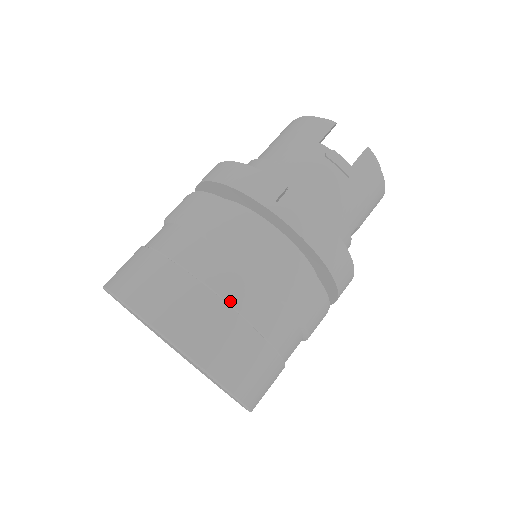
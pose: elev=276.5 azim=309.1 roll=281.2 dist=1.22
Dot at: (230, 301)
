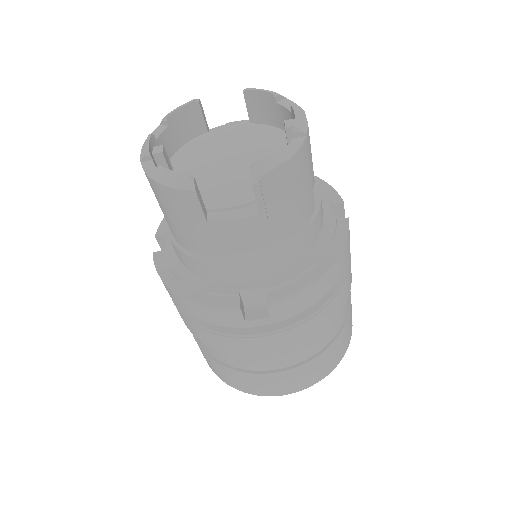
Dot at: (288, 366)
